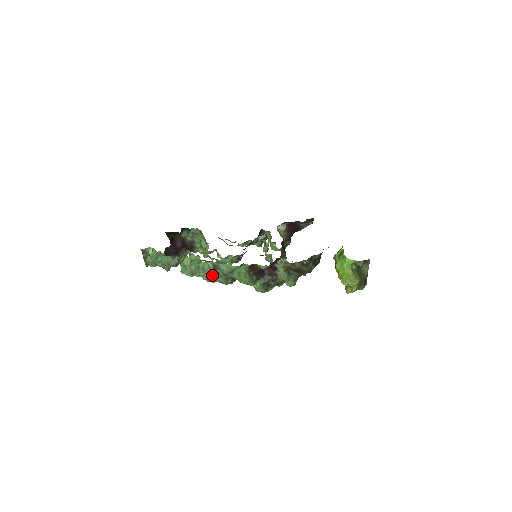
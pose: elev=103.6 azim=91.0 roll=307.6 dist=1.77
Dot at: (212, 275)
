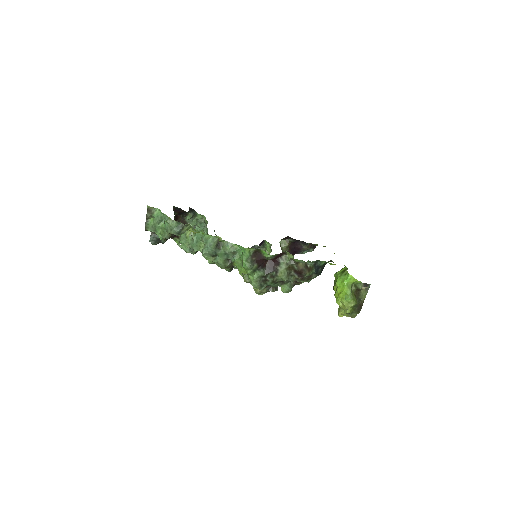
Dot at: (213, 250)
